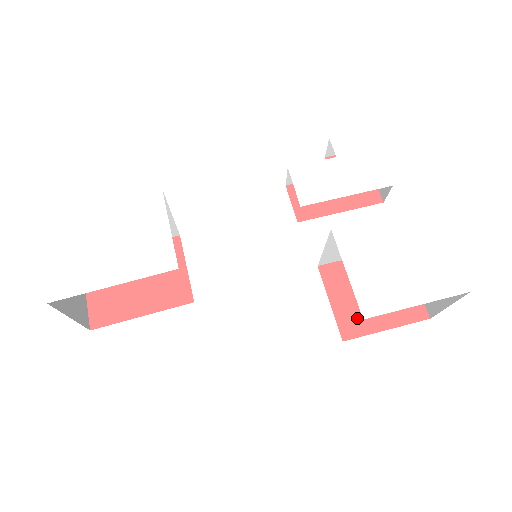
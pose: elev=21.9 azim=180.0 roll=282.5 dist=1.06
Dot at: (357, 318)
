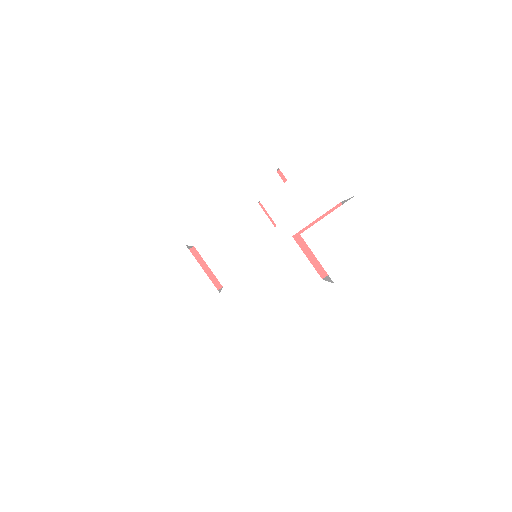
Dot at: occluded
